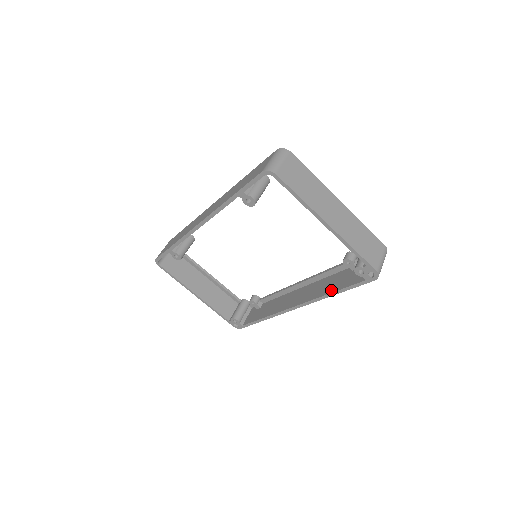
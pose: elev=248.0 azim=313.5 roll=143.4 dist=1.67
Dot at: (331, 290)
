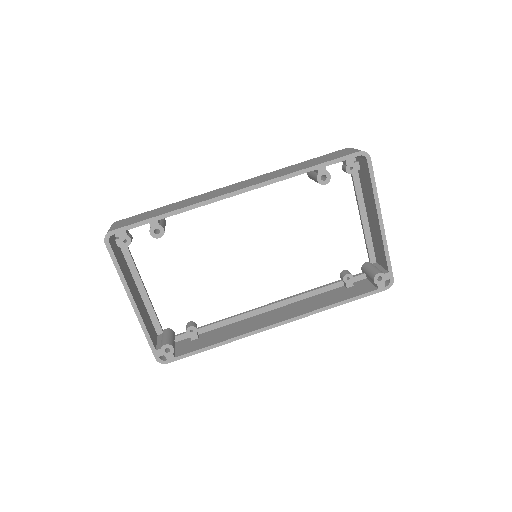
Dot at: (332, 302)
